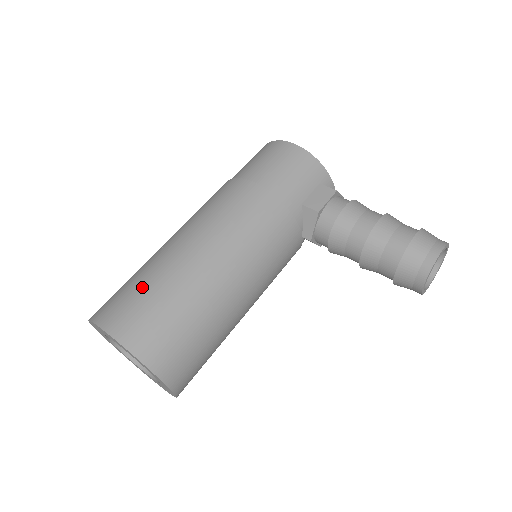
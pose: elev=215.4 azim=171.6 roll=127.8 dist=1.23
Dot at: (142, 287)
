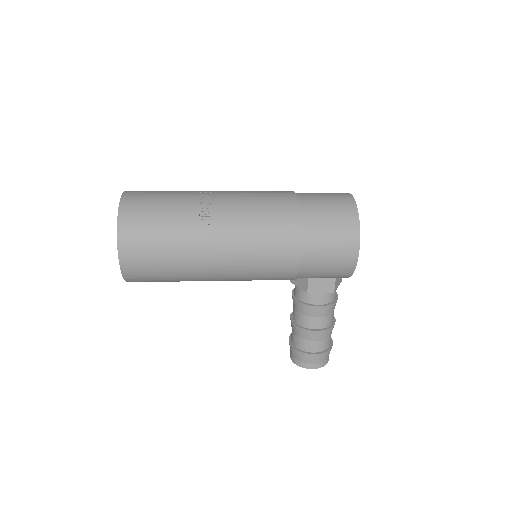
Dot at: (163, 247)
